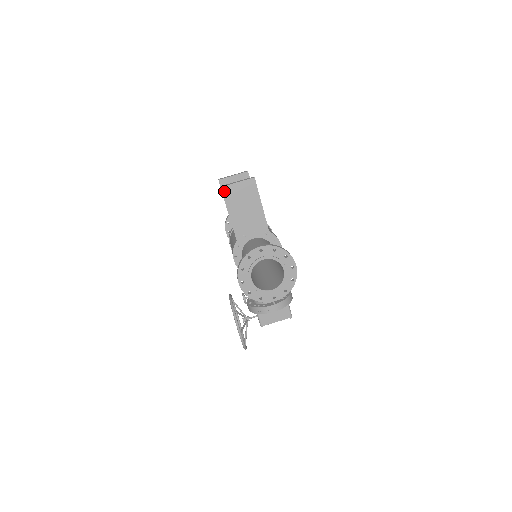
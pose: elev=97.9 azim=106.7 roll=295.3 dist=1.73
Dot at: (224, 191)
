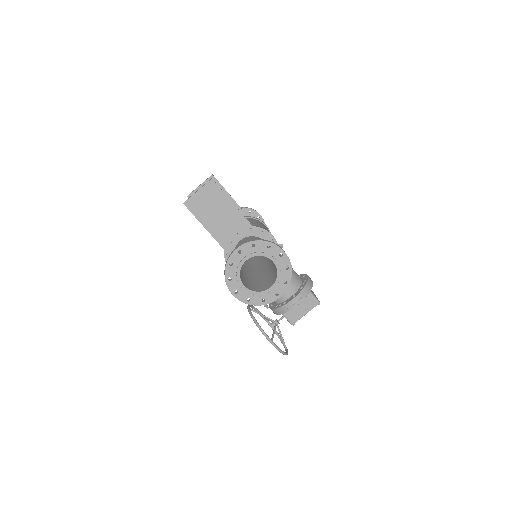
Dot at: (188, 206)
